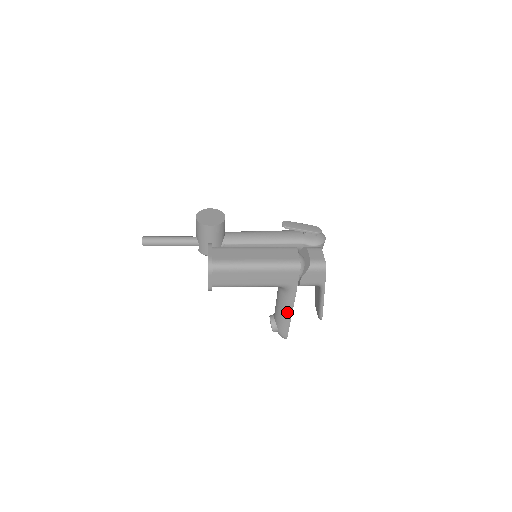
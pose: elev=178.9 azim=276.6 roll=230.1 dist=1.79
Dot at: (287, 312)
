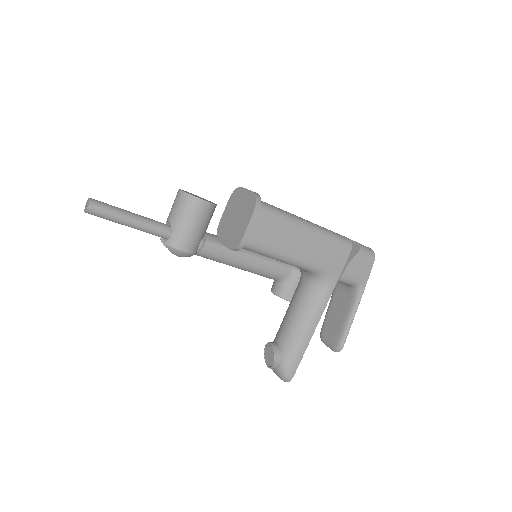
Dot at: (311, 324)
